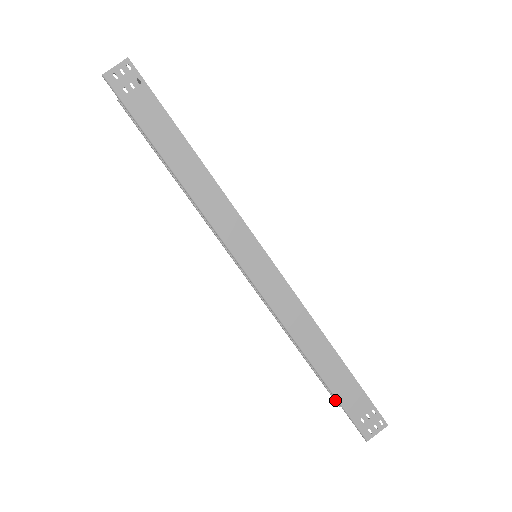
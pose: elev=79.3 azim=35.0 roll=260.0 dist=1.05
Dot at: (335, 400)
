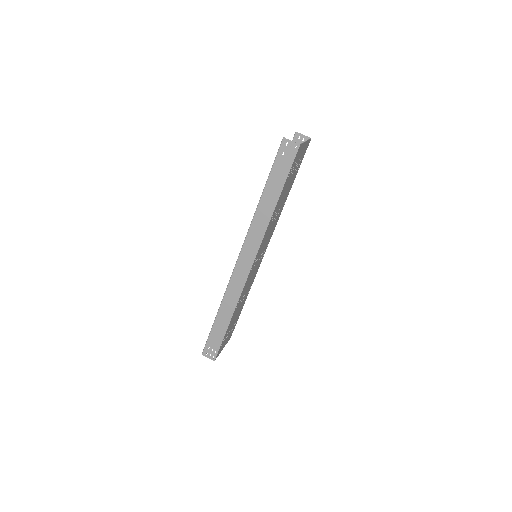
Dot at: occluded
